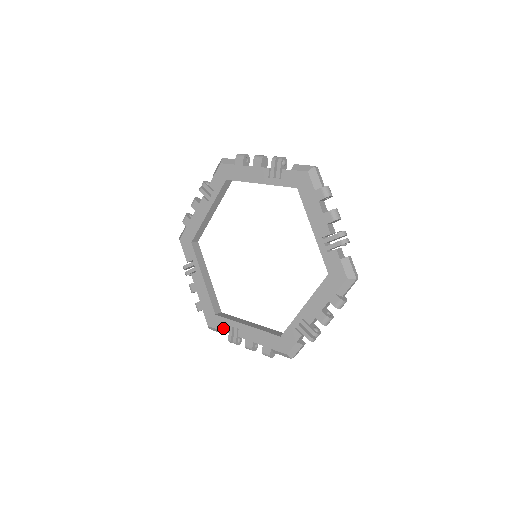
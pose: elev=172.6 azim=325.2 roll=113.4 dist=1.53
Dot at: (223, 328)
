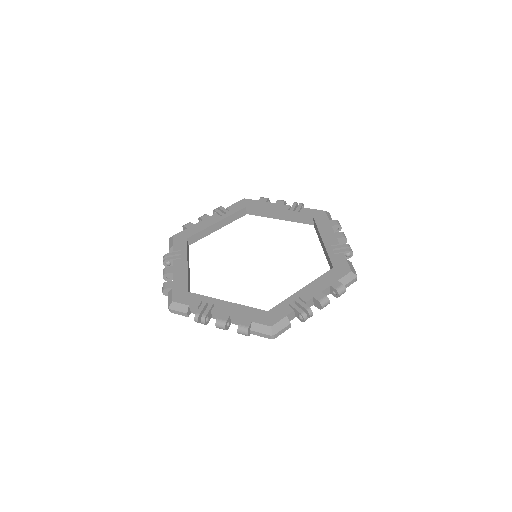
Dot at: (194, 303)
